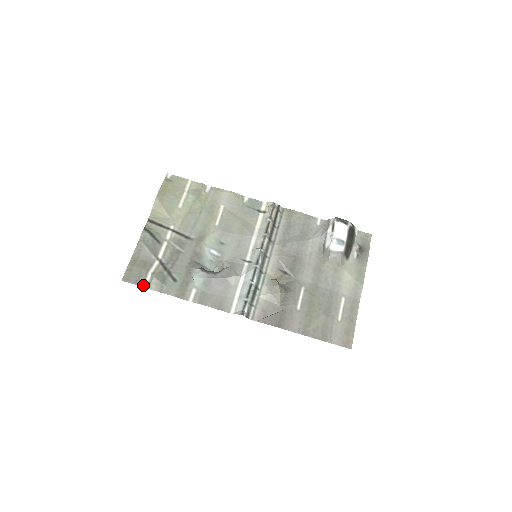
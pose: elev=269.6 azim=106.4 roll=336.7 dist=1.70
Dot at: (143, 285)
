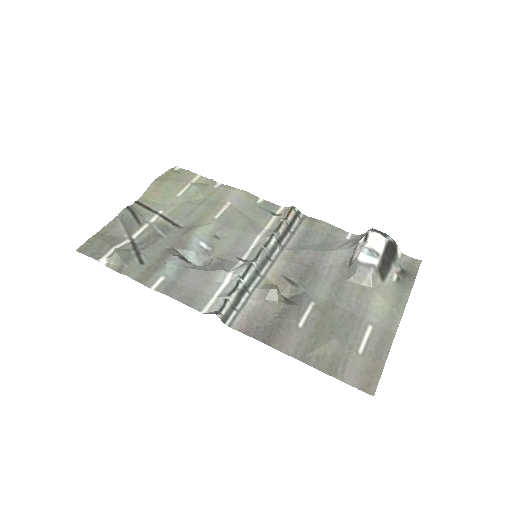
Dot at: (99, 259)
